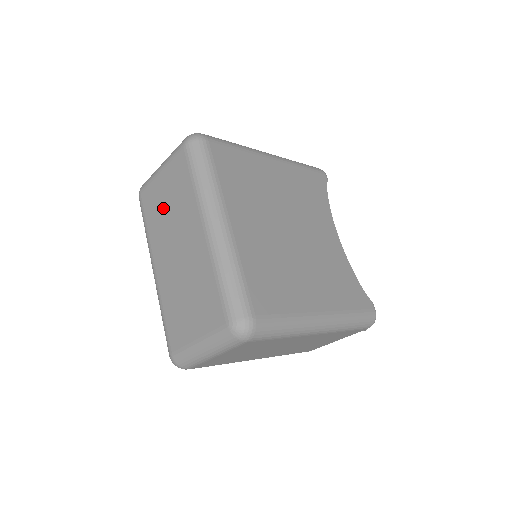
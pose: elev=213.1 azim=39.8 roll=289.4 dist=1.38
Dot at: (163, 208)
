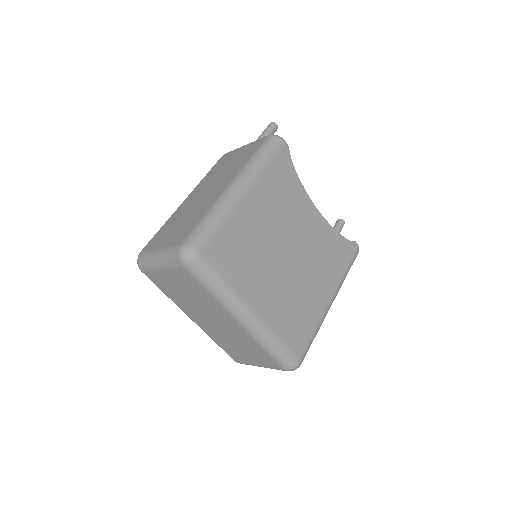
Dot at: (181, 293)
